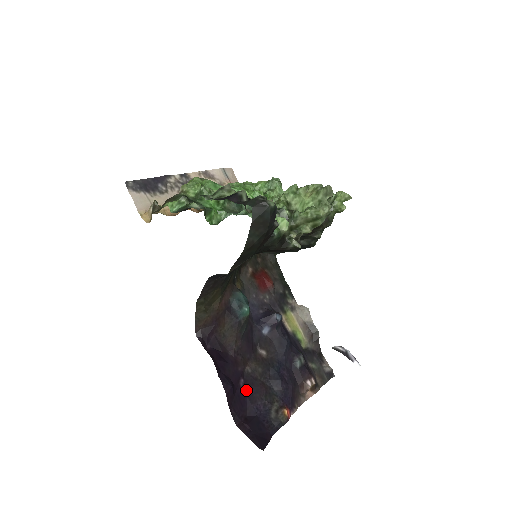
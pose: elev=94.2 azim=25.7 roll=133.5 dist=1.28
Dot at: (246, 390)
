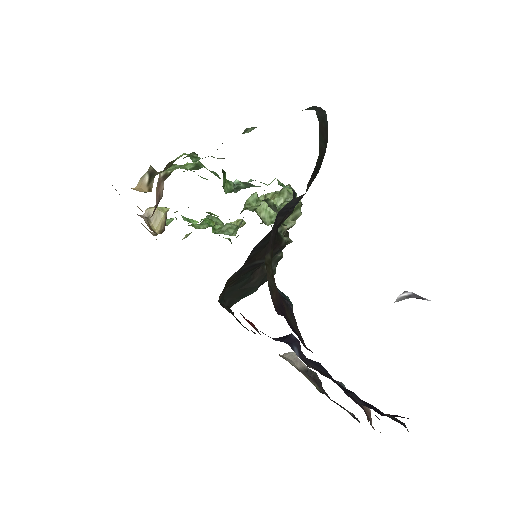
Dot at: occluded
